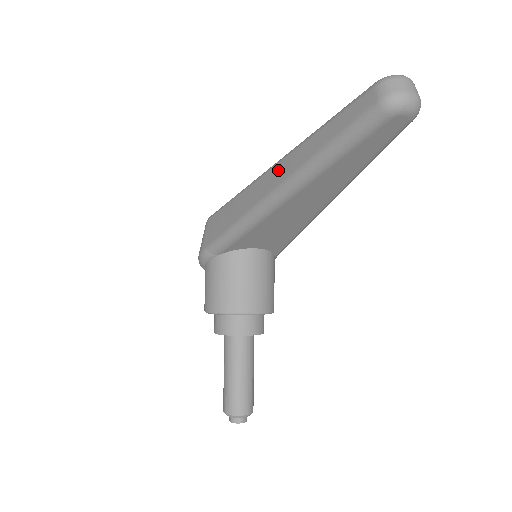
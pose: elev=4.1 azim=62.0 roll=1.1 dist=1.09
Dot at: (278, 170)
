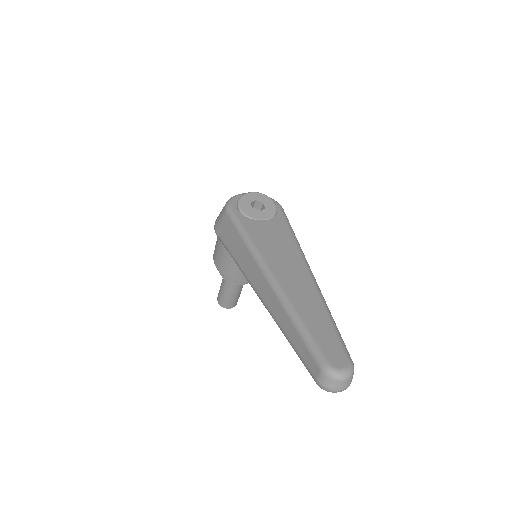
Dot at: (266, 289)
